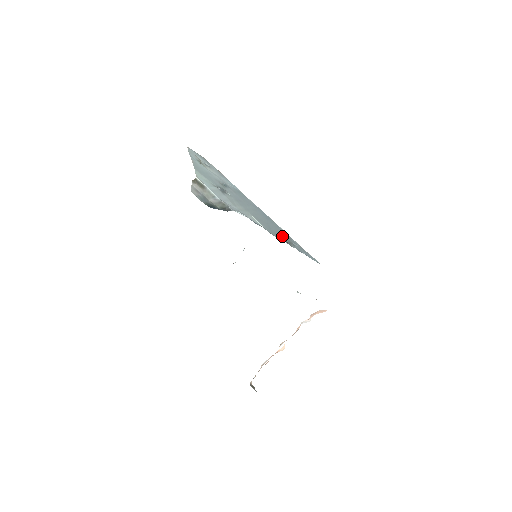
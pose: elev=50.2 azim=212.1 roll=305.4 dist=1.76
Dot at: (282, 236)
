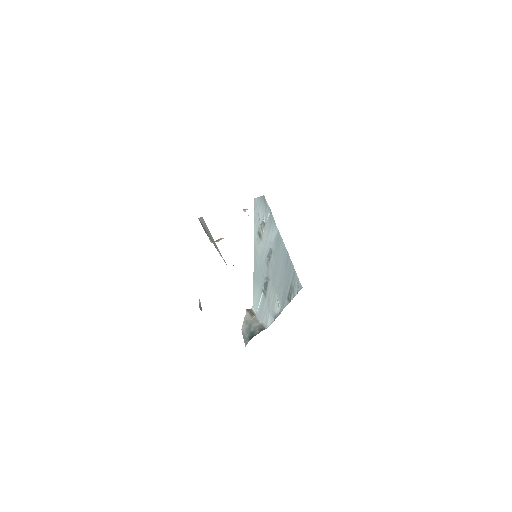
Dot at: (289, 289)
